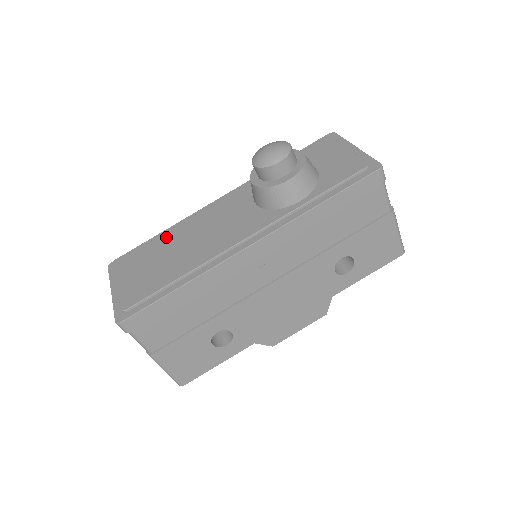
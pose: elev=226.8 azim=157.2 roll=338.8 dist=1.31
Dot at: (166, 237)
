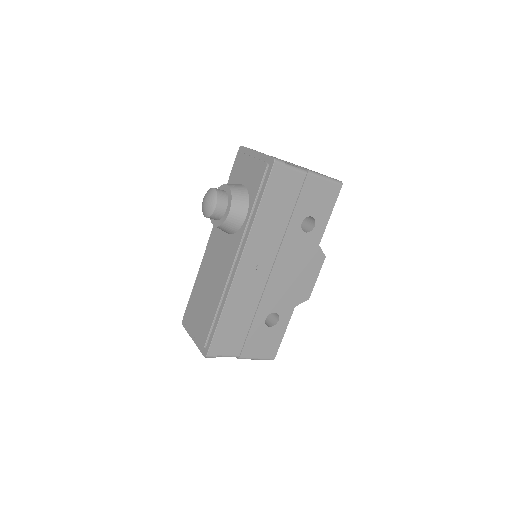
Dot at: (197, 287)
